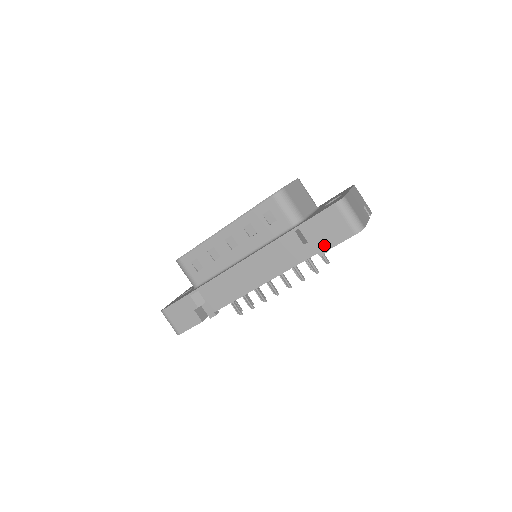
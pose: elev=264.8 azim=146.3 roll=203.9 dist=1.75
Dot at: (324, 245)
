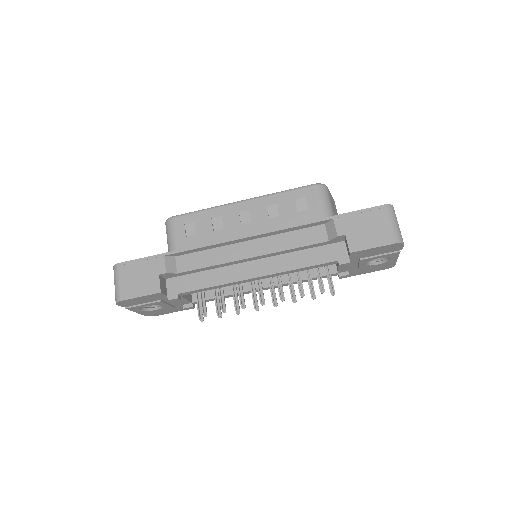
Dot at: (355, 244)
